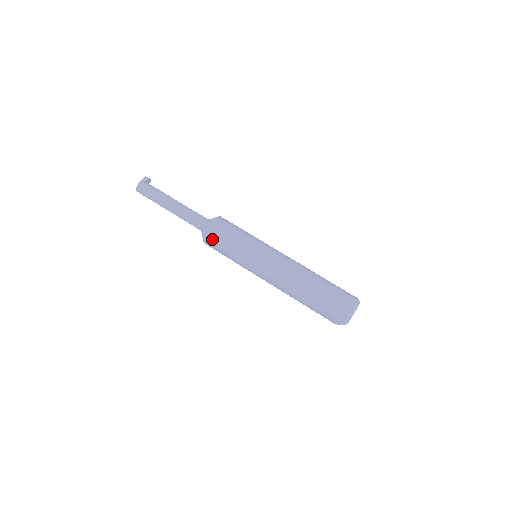
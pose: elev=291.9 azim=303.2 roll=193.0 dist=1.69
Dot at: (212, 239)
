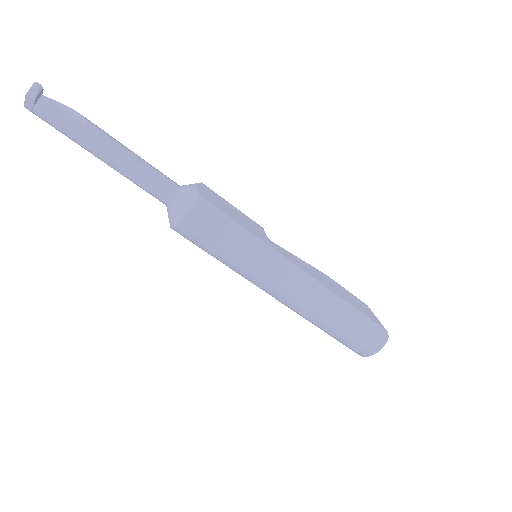
Dot at: occluded
